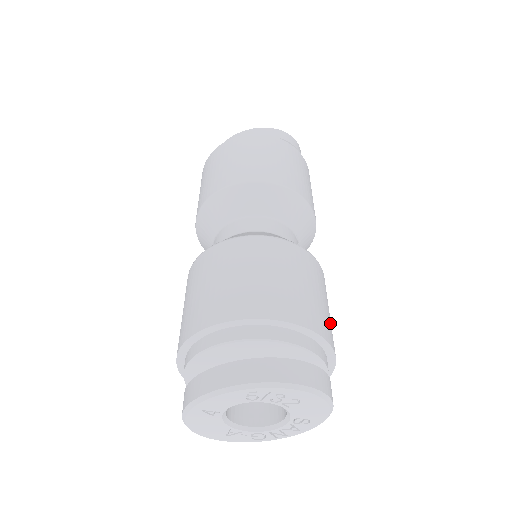
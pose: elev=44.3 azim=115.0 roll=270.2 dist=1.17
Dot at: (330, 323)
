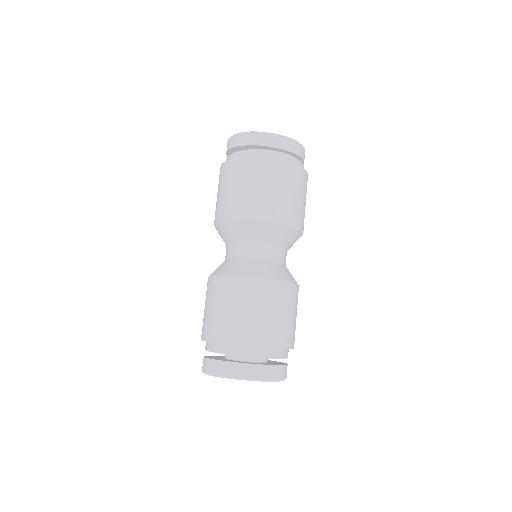
Dot at: occluded
